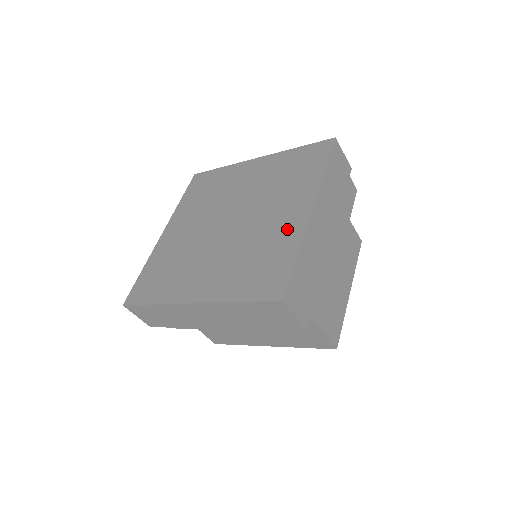
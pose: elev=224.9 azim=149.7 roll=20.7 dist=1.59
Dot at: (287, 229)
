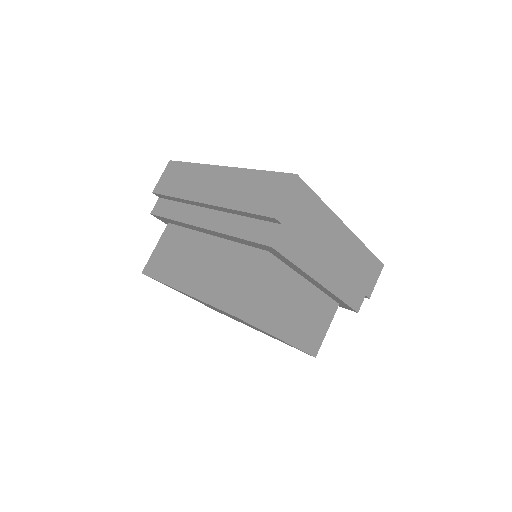
Dot at: occluded
